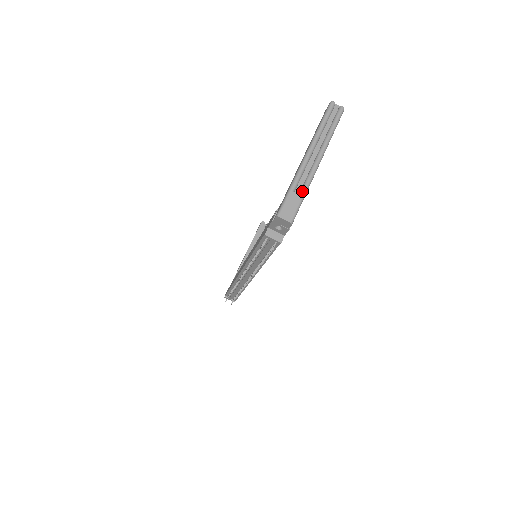
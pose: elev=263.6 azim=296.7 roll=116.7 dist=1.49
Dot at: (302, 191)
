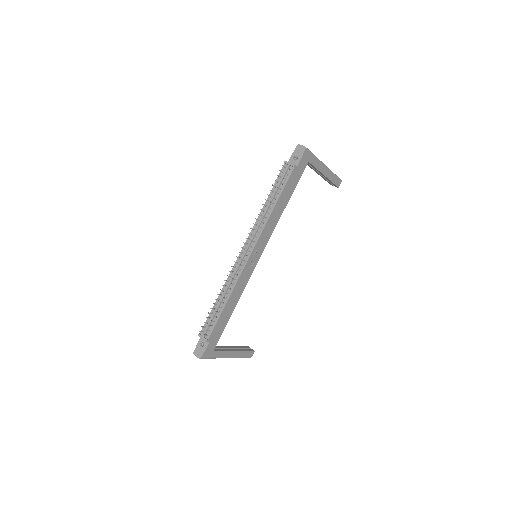
Dot at: (314, 155)
